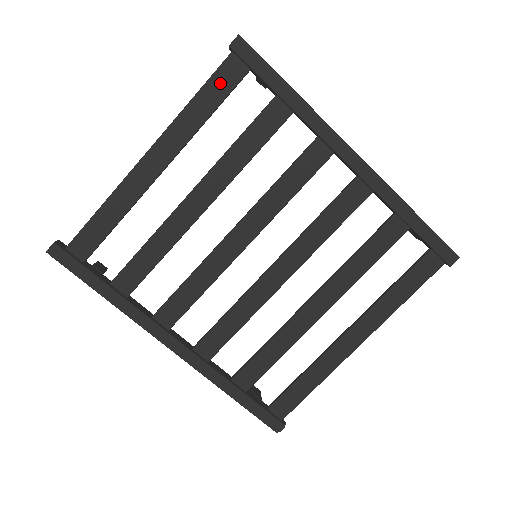
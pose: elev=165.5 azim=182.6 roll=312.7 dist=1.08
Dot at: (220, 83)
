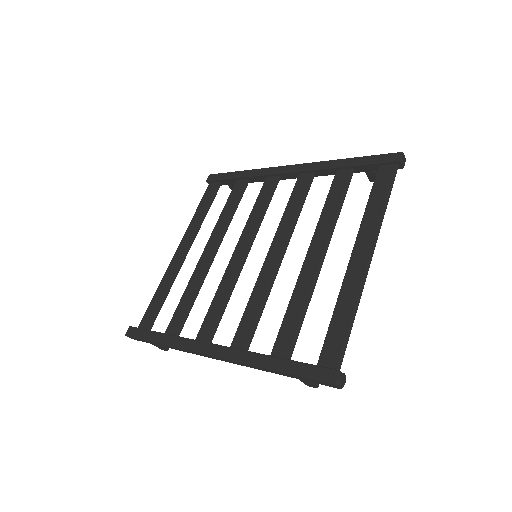
Dot at: (207, 197)
